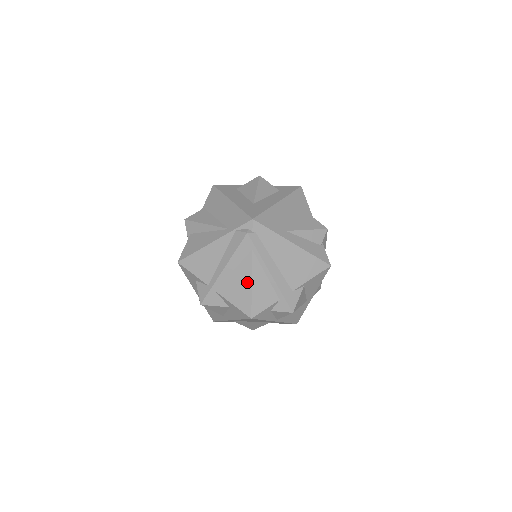
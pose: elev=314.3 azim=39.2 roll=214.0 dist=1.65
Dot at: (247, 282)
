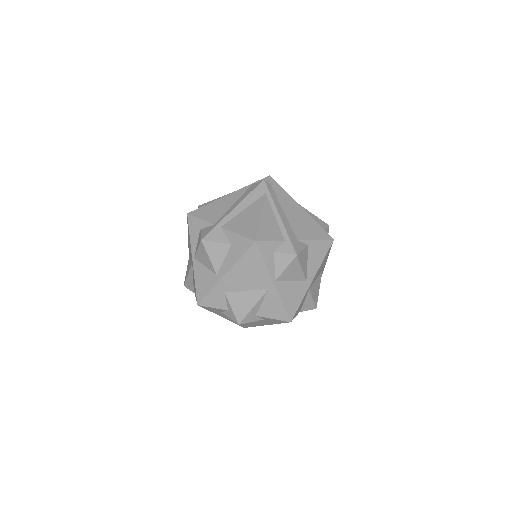
Dot at: (256, 215)
